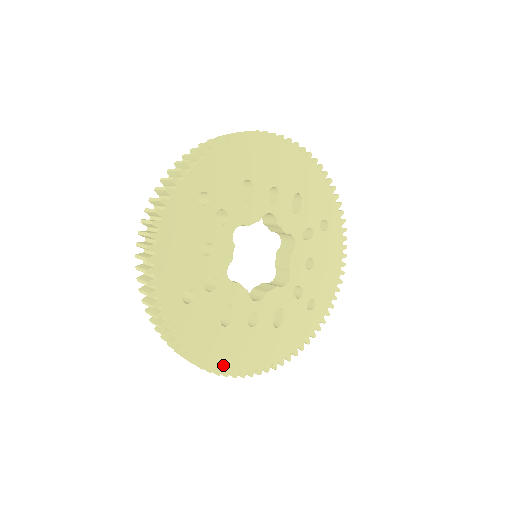
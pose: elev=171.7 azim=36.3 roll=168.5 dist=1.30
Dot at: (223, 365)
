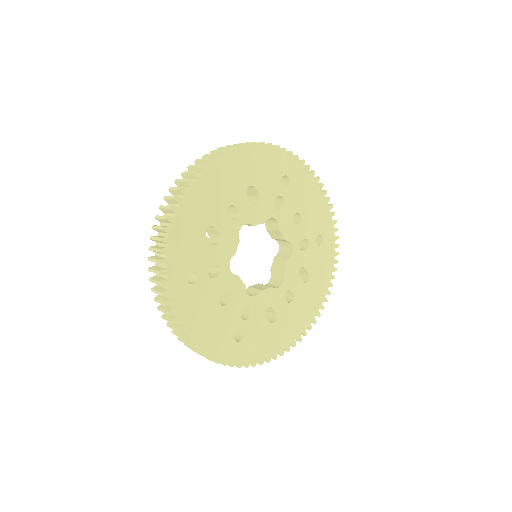
Dot at: (293, 339)
